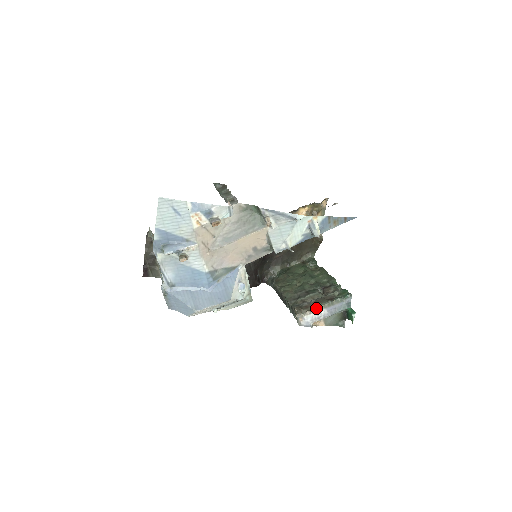
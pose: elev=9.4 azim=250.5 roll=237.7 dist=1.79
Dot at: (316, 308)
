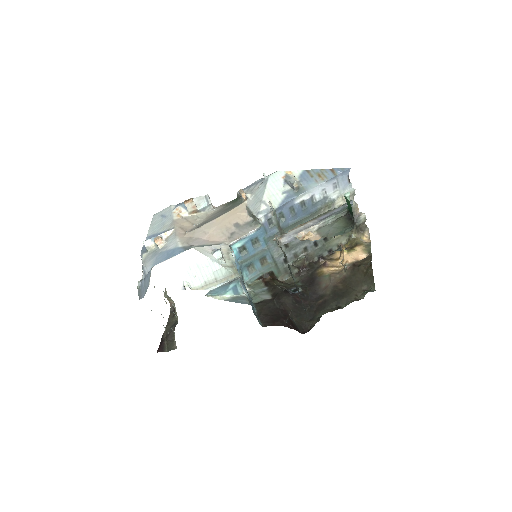
Dot at: (302, 224)
